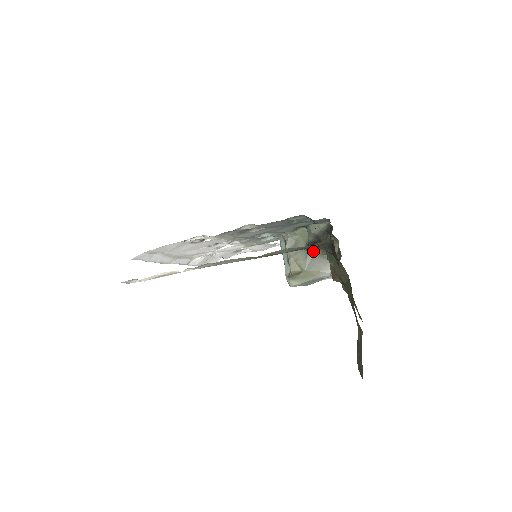
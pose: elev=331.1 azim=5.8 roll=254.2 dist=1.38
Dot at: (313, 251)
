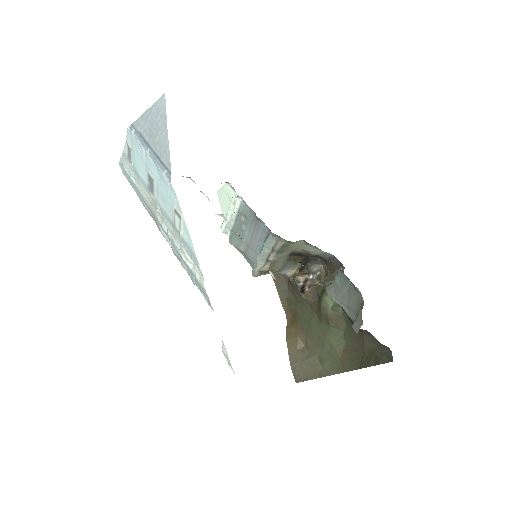
Dot at: (294, 259)
